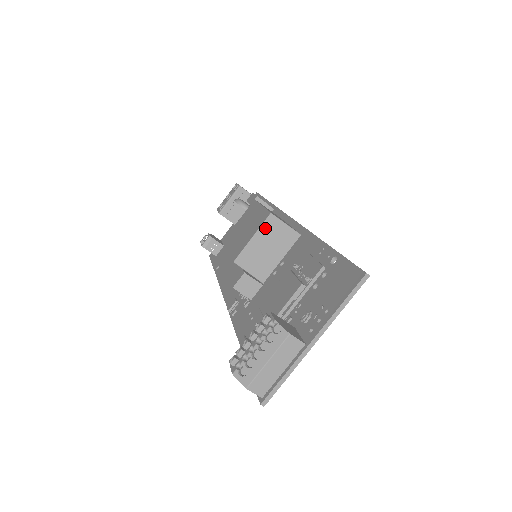
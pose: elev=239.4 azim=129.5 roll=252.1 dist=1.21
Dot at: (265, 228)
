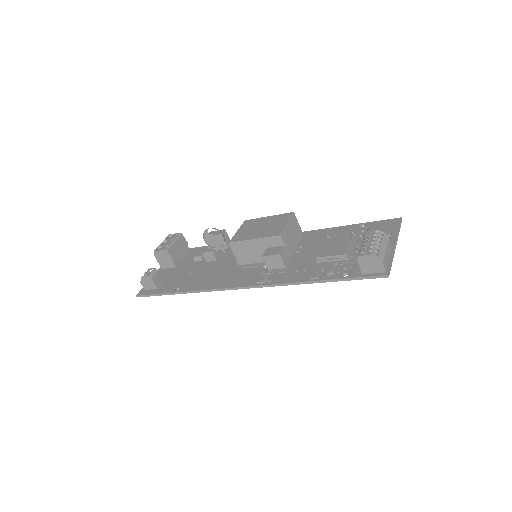
Dot at: (292, 220)
